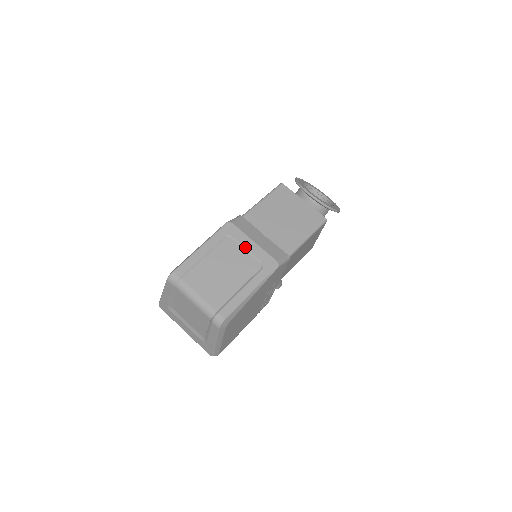
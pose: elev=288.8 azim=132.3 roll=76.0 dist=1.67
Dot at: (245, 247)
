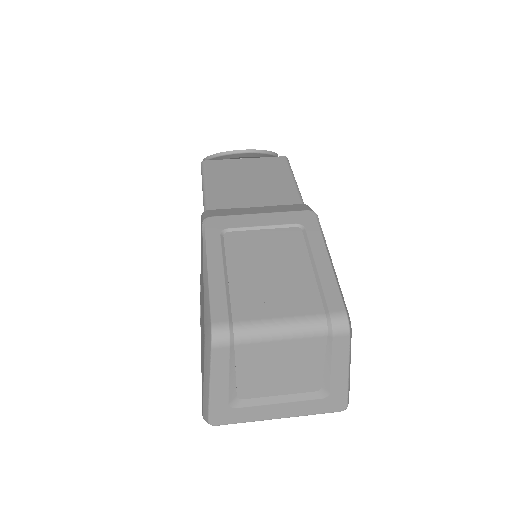
Dot at: (258, 226)
